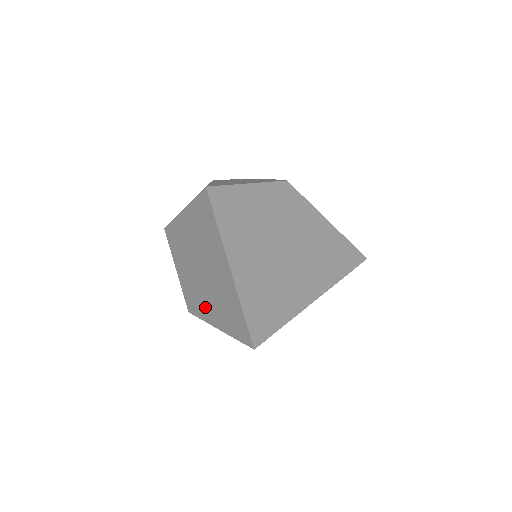
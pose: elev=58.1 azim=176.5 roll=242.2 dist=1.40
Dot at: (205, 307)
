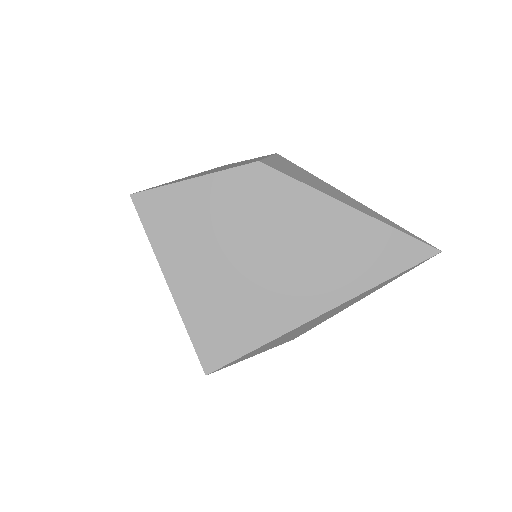
Dot at: occluded
